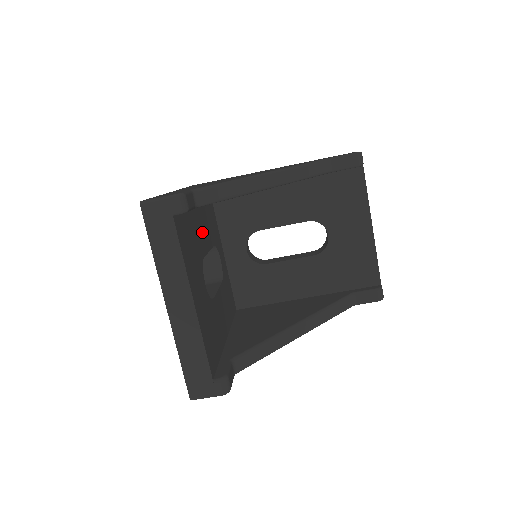
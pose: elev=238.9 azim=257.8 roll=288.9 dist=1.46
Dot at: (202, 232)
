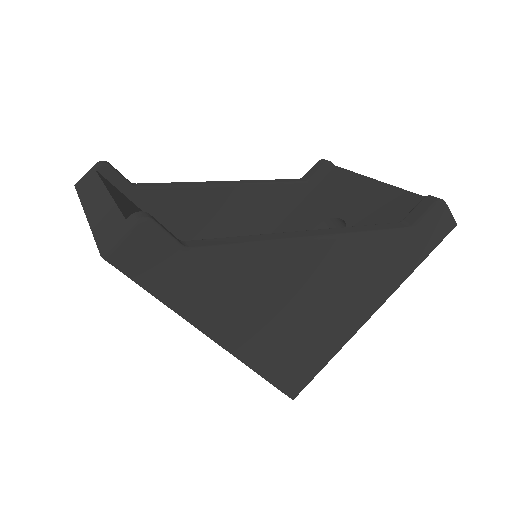
Dot at: occluded
